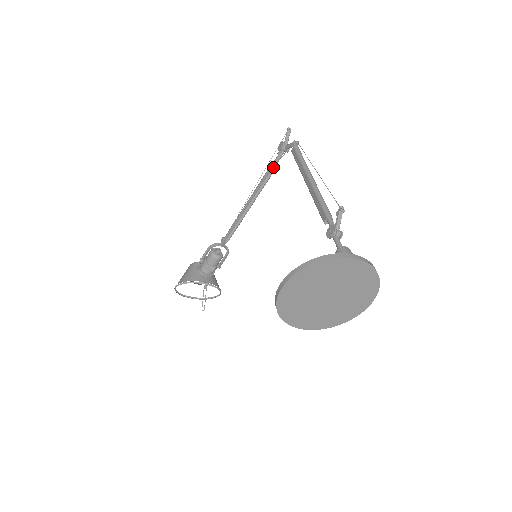
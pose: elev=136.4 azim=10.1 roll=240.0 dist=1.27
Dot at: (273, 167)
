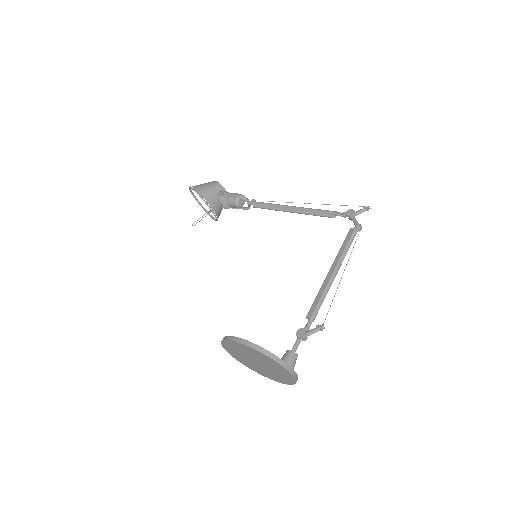
Dot at: (331, 216)
